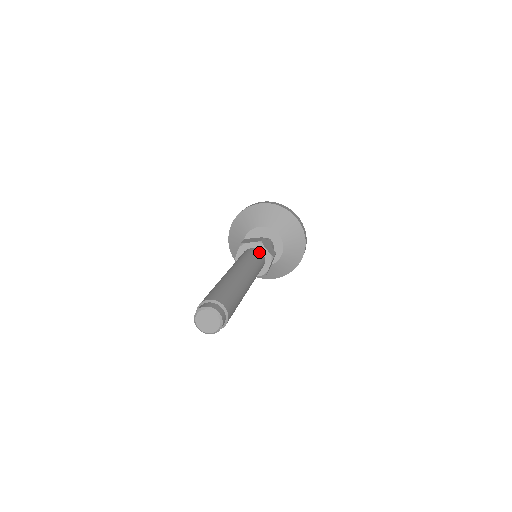
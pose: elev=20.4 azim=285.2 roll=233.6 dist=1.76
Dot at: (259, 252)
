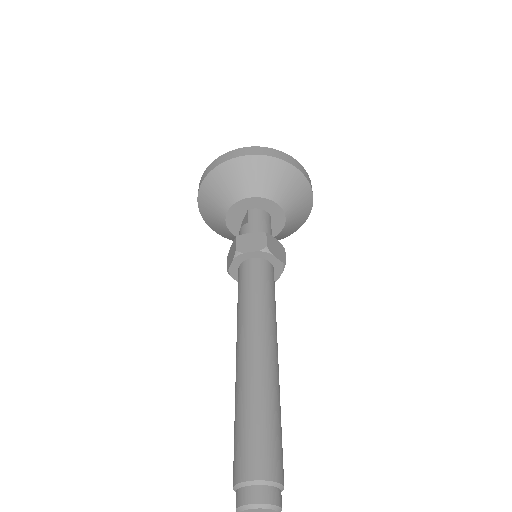
Dot at: (248, 265)
